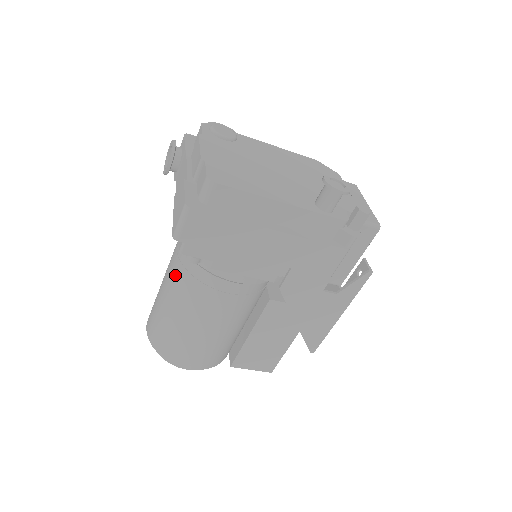
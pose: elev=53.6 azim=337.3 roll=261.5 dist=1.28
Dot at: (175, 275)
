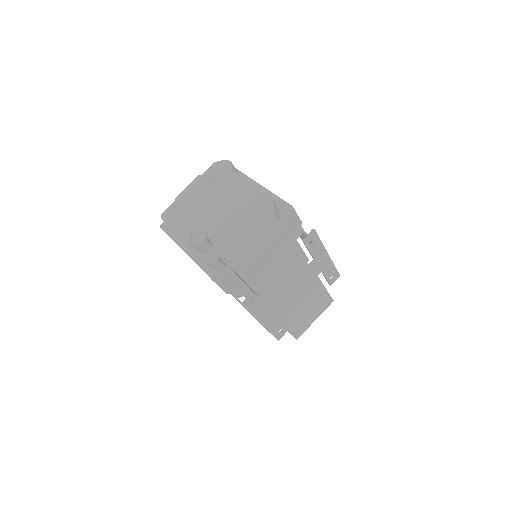
Dot at: occluded
